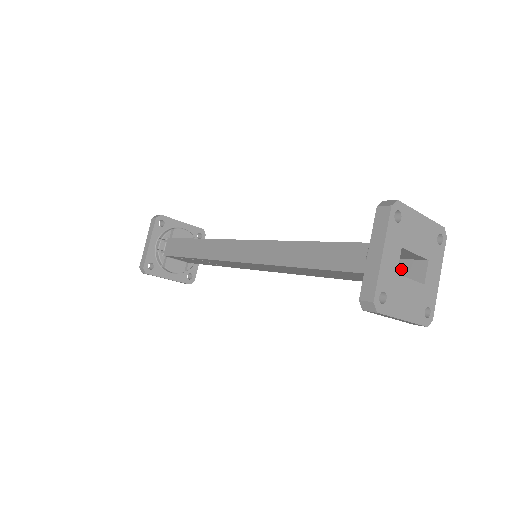
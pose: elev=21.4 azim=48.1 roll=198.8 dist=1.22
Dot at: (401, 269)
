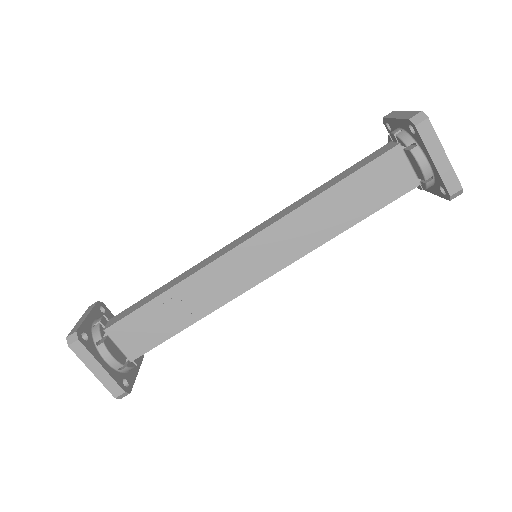
Dot at: occluded
